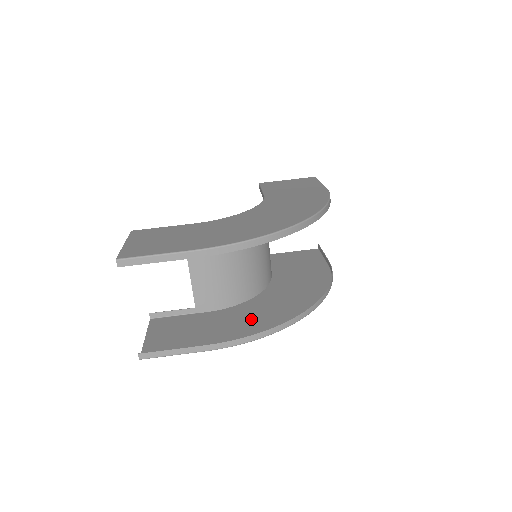
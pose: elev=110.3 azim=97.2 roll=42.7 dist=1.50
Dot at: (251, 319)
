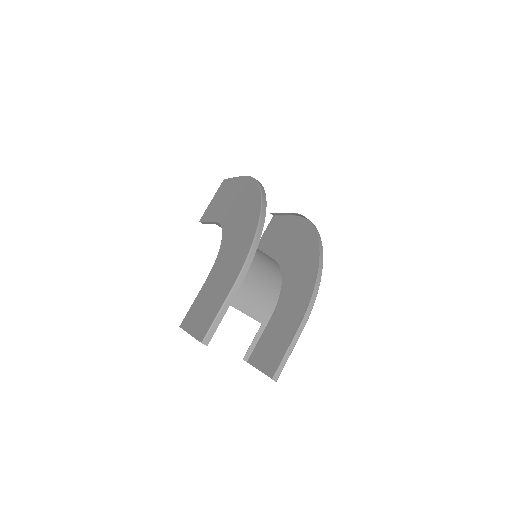
Dot at: (298, 289)
